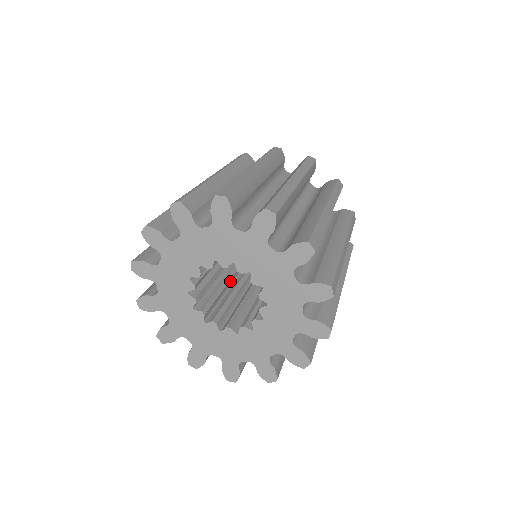
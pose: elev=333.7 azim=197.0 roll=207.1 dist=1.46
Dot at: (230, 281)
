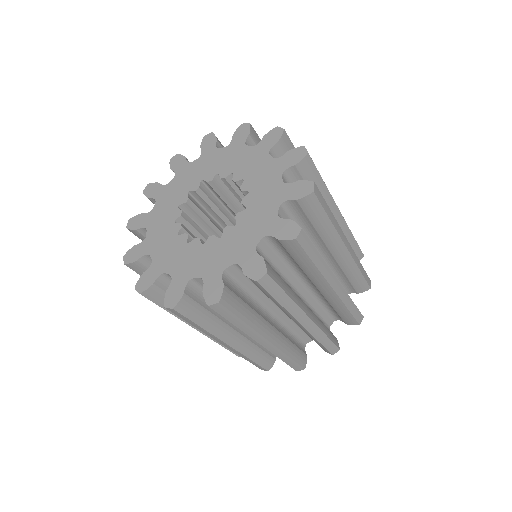
Dot at: occluded
